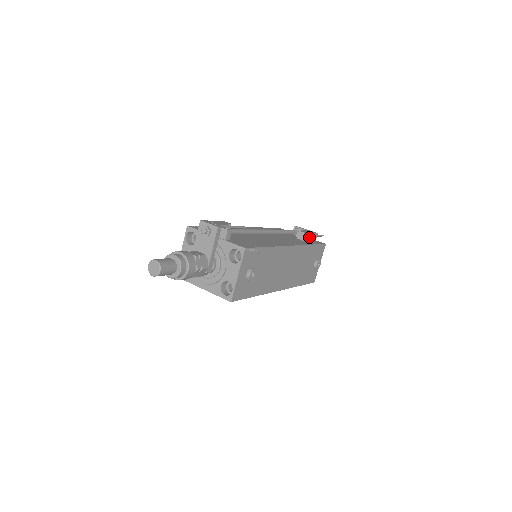
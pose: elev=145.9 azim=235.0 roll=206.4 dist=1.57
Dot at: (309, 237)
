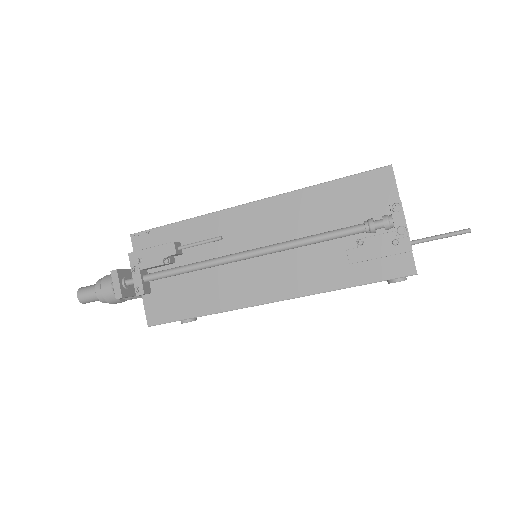
Dot at: (374, 258)
